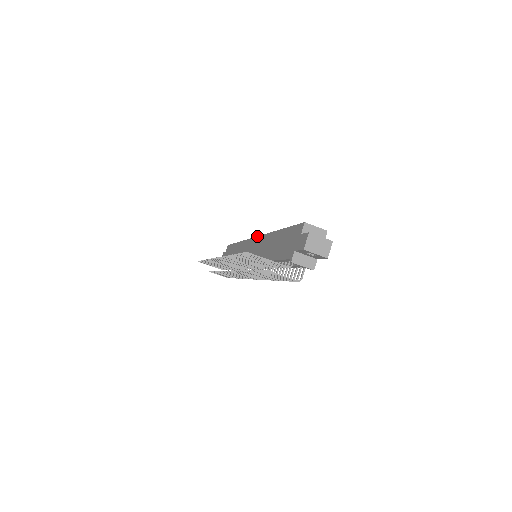
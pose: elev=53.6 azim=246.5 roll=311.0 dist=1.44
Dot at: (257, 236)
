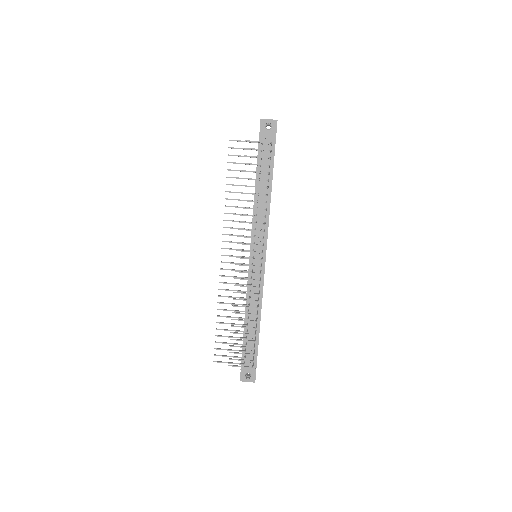
Dot at: occluded
